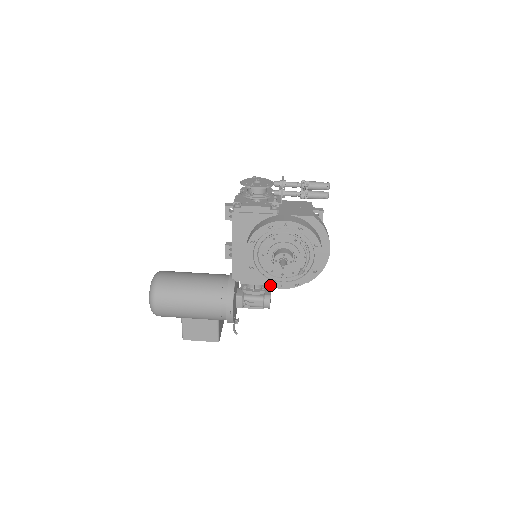
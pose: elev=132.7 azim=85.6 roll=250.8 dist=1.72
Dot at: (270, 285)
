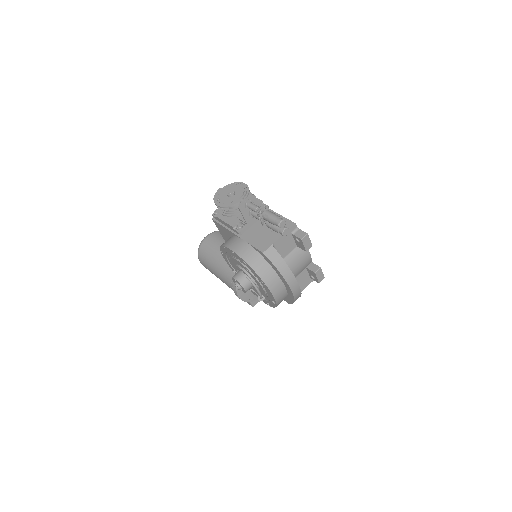
Dot at: (253, 292)
